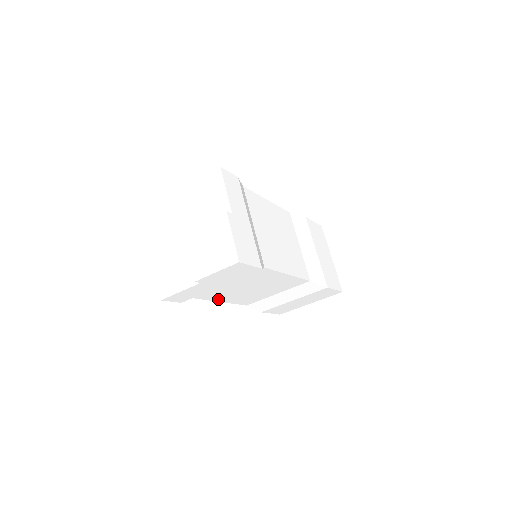
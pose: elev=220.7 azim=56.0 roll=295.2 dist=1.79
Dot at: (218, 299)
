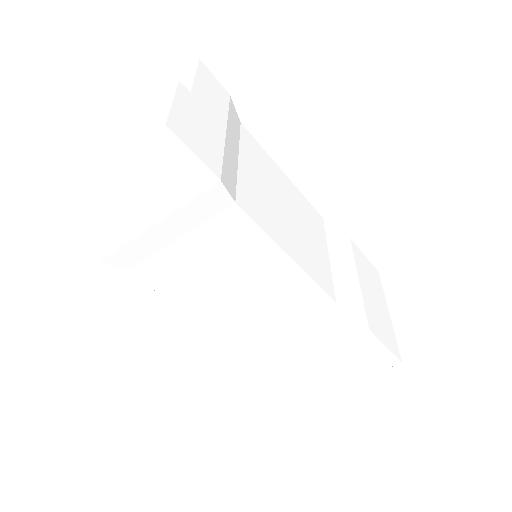
Dot at: (177, 298)
